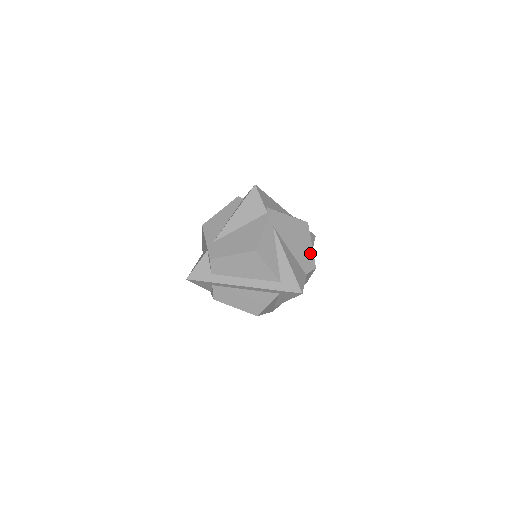
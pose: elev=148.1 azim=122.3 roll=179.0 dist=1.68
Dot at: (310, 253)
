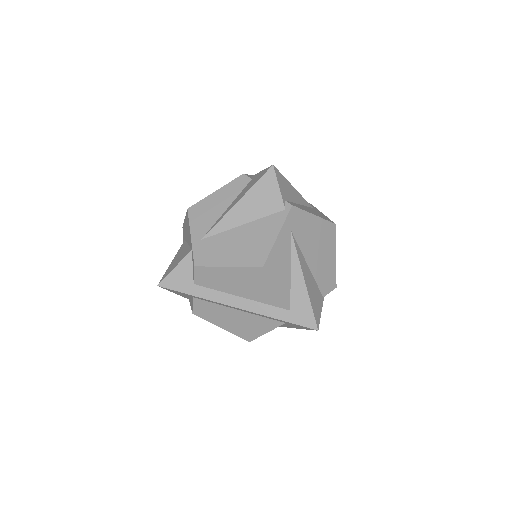
Dot at: (332, 267)
